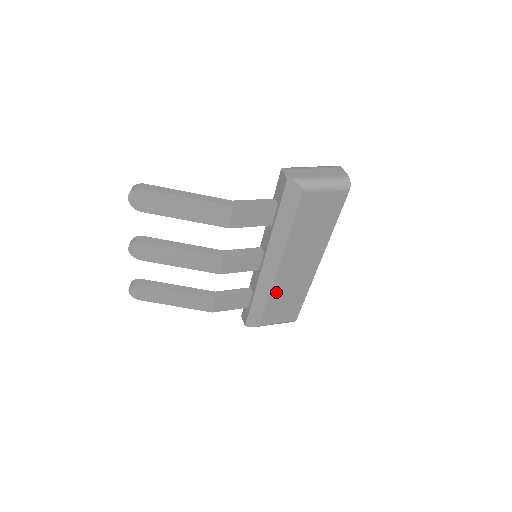
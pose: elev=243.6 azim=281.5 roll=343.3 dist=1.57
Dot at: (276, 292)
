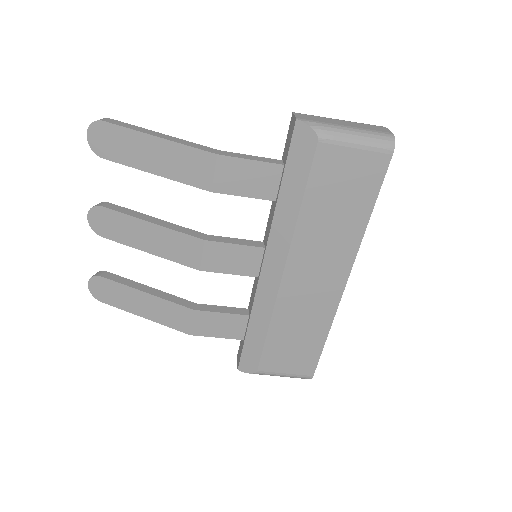
Dot at: (281, 317)
